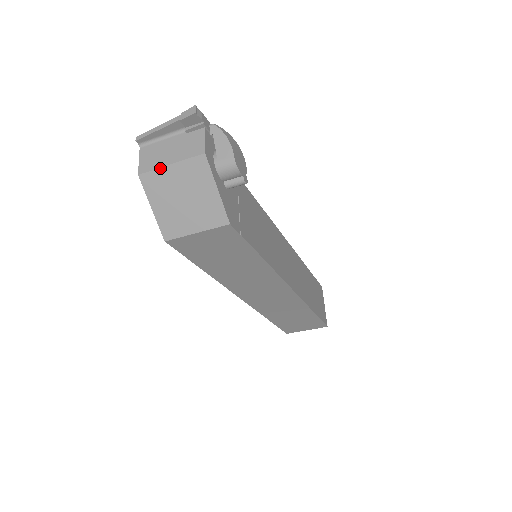
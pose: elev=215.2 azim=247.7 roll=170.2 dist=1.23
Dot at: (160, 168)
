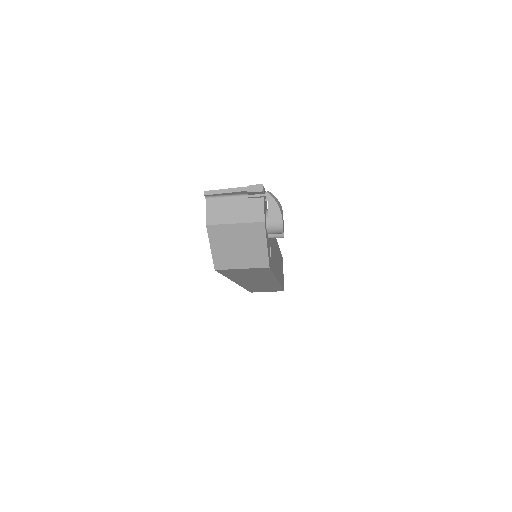
Dot at: (226, 224)
